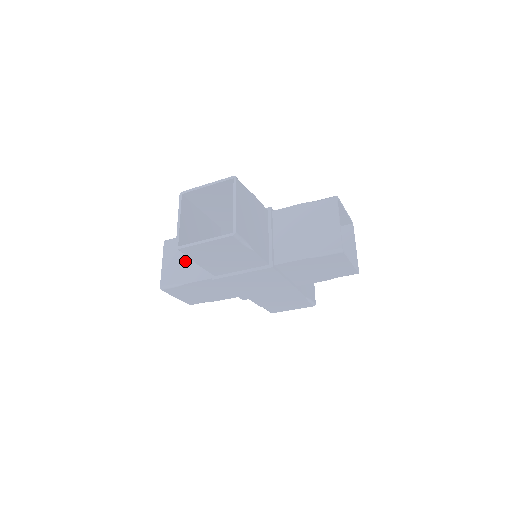
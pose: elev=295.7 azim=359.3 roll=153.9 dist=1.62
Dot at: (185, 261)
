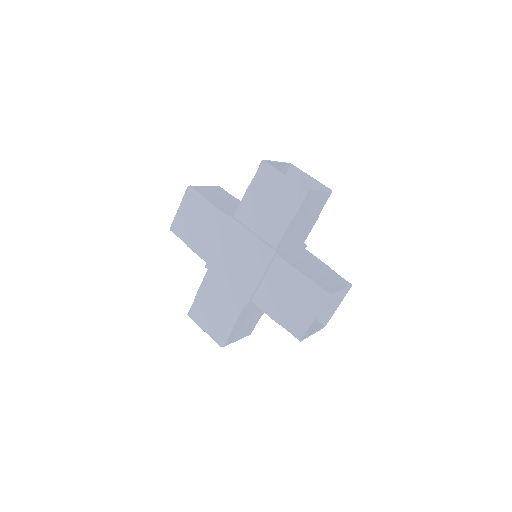
Dot at: occluded
